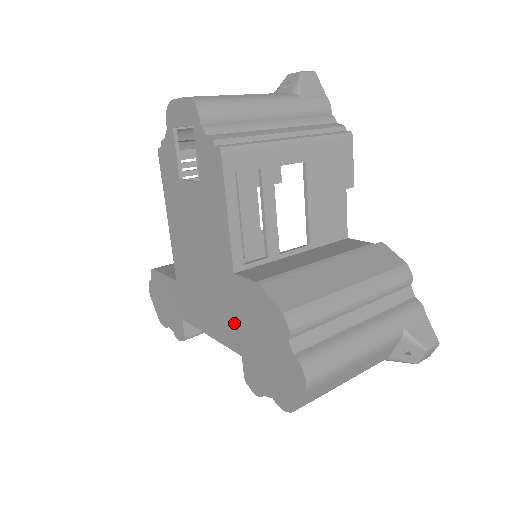
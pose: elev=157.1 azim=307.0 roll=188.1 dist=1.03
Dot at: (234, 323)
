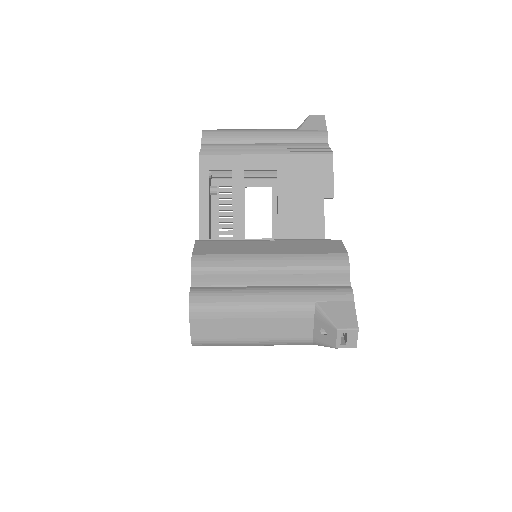
Dot at: occluded
